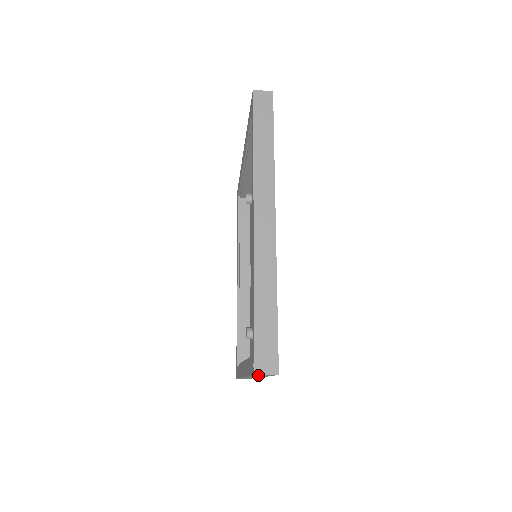
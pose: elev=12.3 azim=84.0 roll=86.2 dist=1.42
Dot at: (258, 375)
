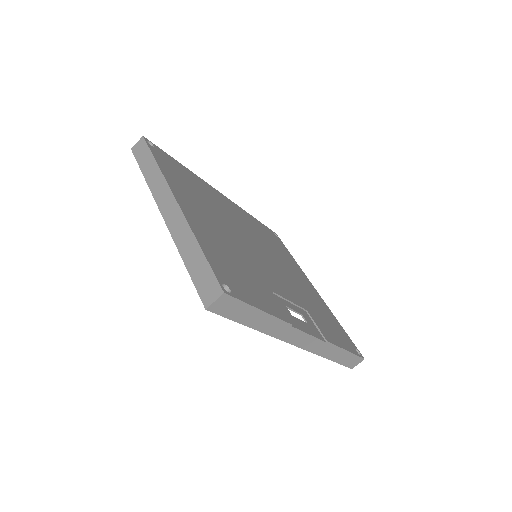
Dot at: (137, 154)
